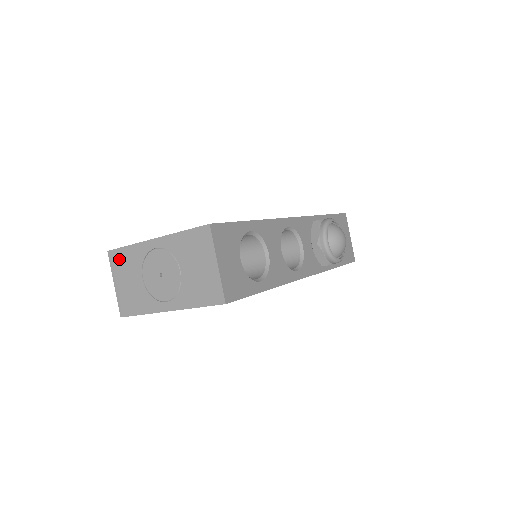
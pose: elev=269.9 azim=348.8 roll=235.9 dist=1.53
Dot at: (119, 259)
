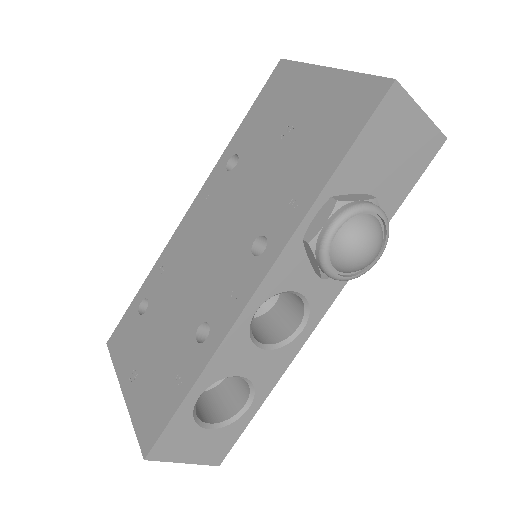
Dot at: occluded
